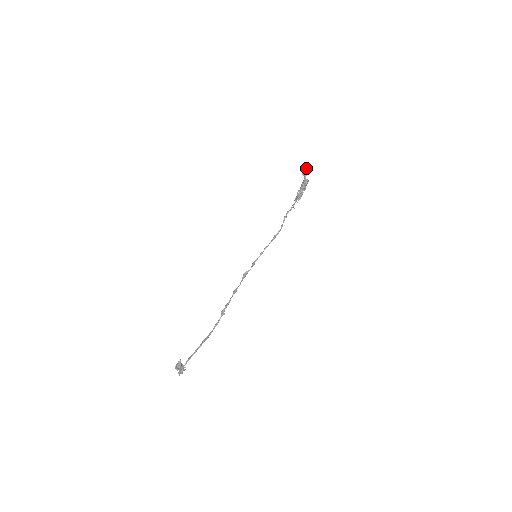
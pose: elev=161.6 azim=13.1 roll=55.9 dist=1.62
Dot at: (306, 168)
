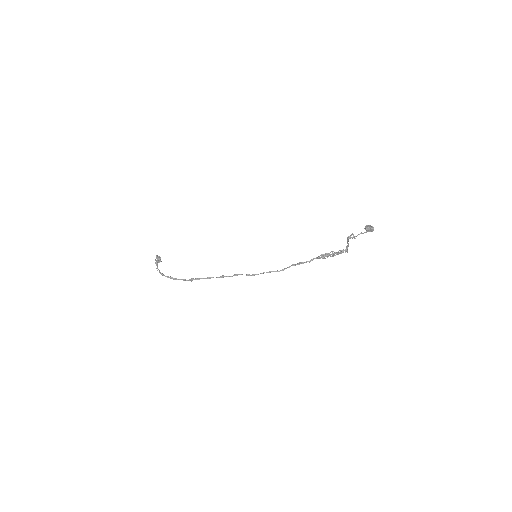
Dot at: (370, 230)
